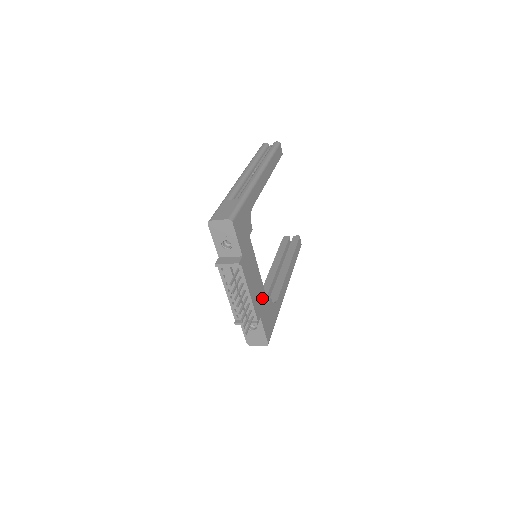
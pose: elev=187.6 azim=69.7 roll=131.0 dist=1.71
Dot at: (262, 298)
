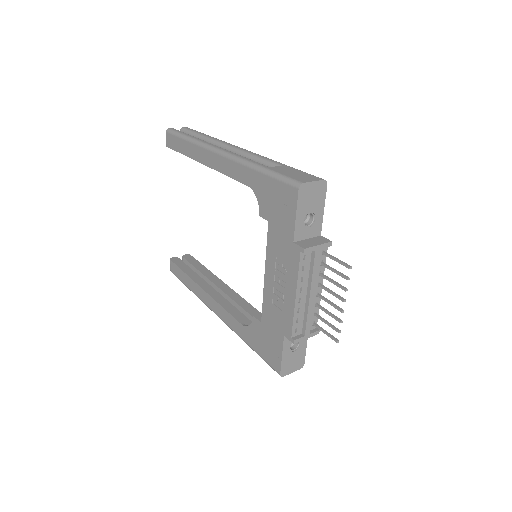
Dot at: occluded
